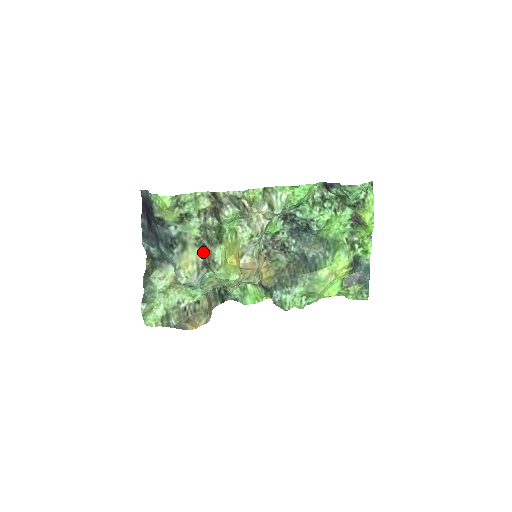
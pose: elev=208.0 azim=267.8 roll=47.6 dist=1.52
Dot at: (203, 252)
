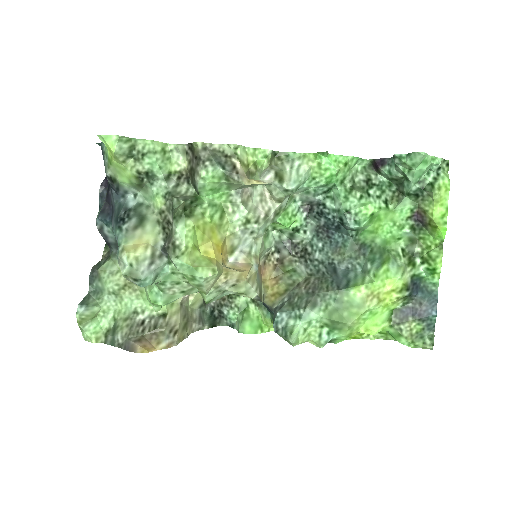
Dot at: (165, 232)
